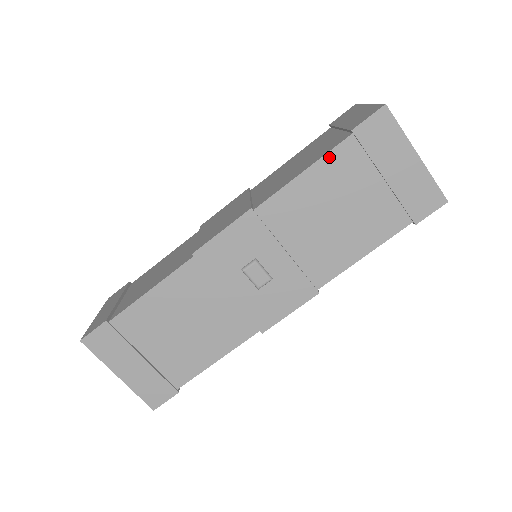
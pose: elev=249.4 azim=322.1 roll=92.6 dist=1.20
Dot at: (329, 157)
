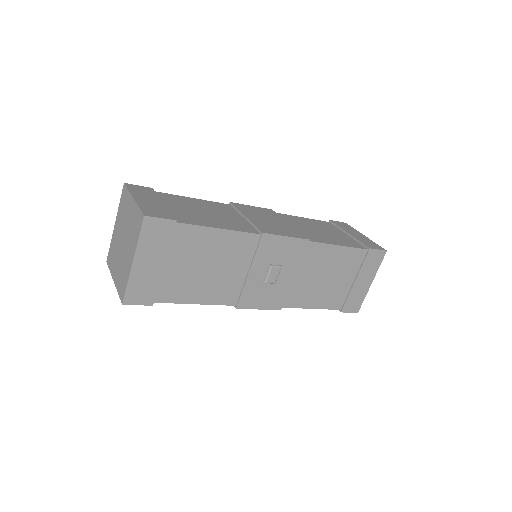
Dot at: (353, 250)
